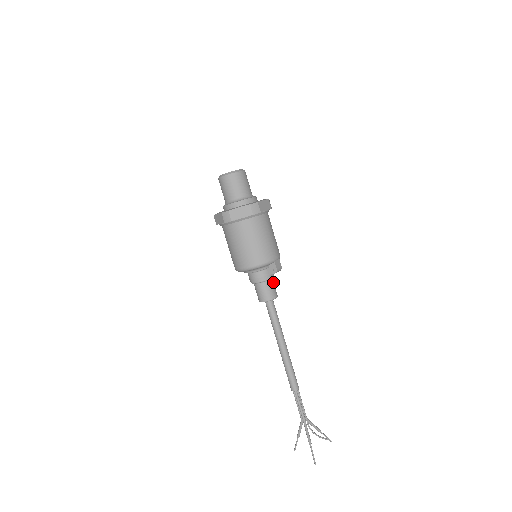
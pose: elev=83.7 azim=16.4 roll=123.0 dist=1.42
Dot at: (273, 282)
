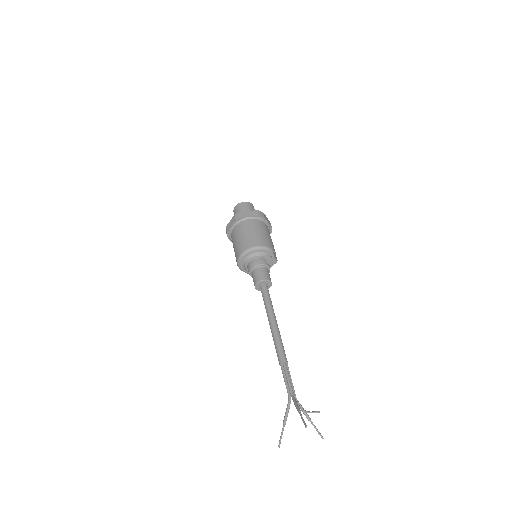
Dot at: occluded
